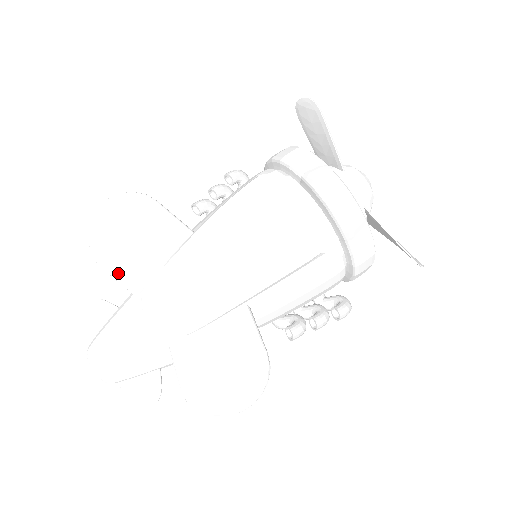
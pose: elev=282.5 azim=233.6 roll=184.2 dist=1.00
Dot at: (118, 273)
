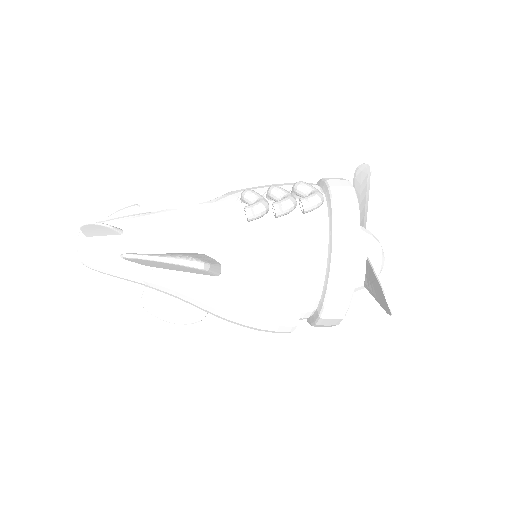
Dot at: occluded
